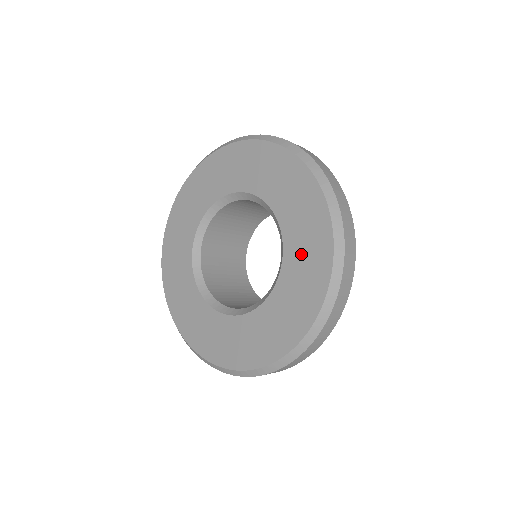
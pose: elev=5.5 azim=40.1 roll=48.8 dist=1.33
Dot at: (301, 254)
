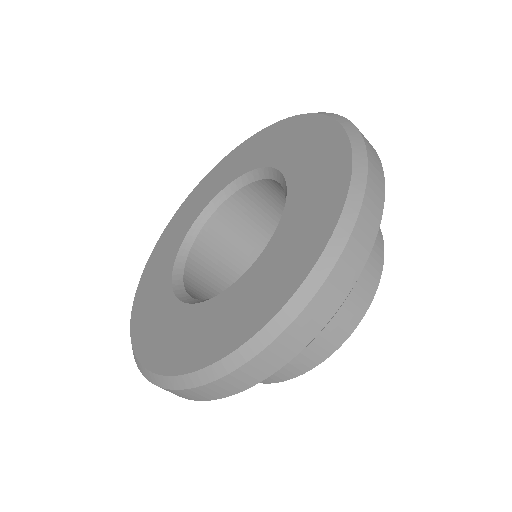
Dot at: (310, 173)
